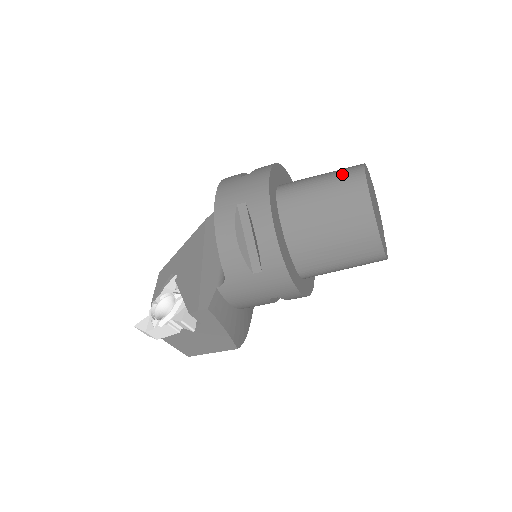
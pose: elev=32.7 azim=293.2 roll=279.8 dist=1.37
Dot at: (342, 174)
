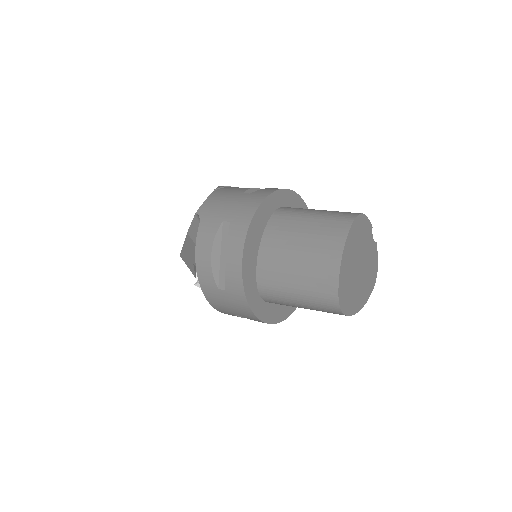
Dot at: (318, 305)
